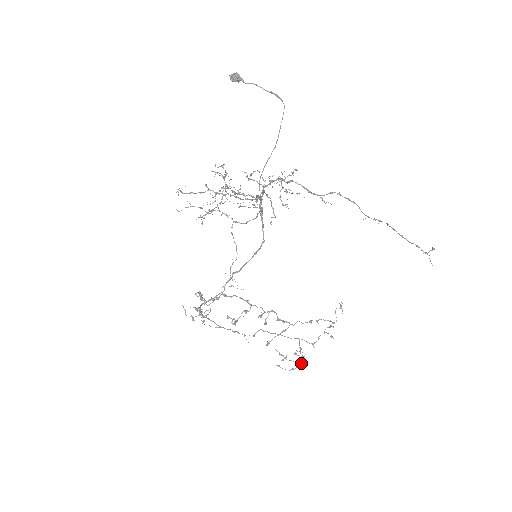
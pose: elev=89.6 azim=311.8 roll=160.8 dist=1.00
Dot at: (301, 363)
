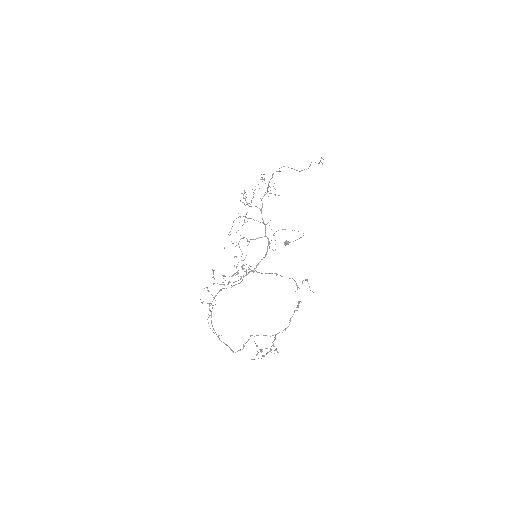
Dot at: occluded
